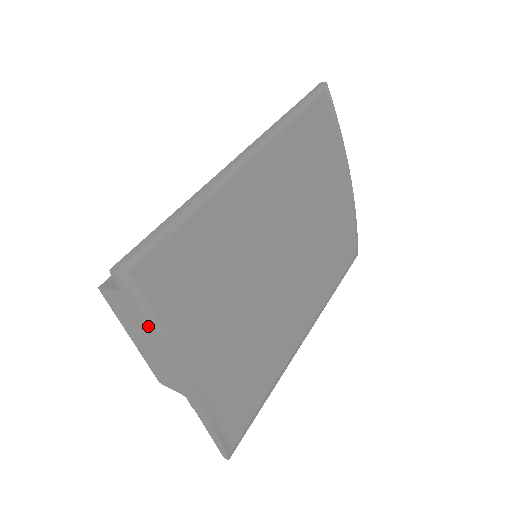
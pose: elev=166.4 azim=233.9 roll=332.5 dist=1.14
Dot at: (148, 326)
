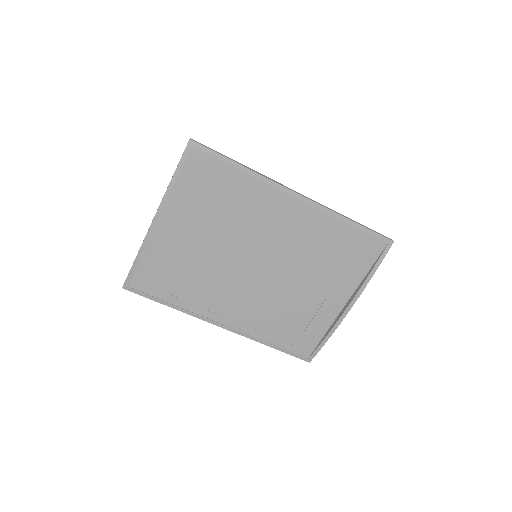
Dot at: (173, 175)
